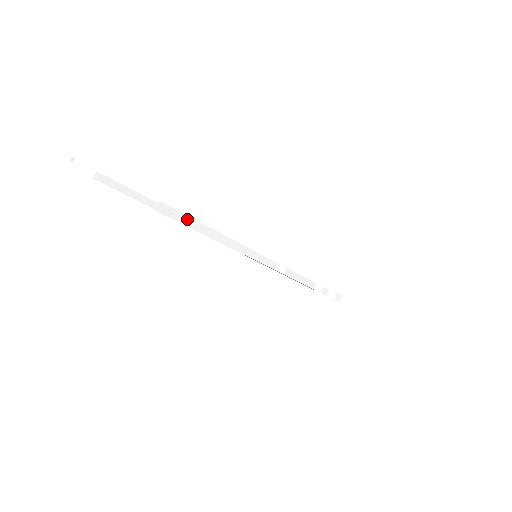
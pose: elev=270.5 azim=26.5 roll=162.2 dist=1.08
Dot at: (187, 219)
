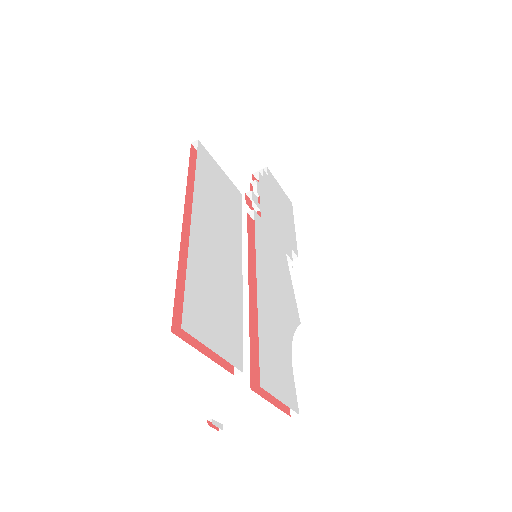
Dot at: occluded
